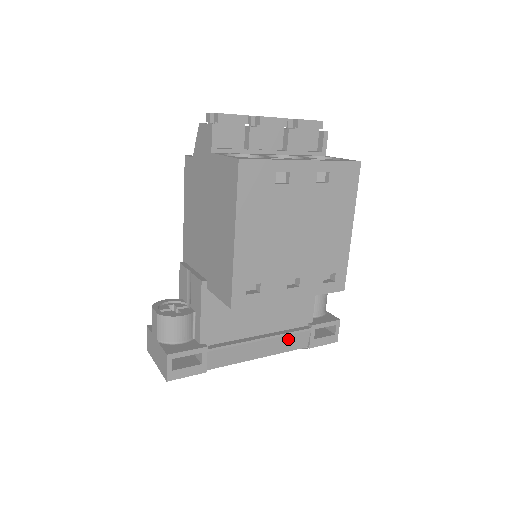
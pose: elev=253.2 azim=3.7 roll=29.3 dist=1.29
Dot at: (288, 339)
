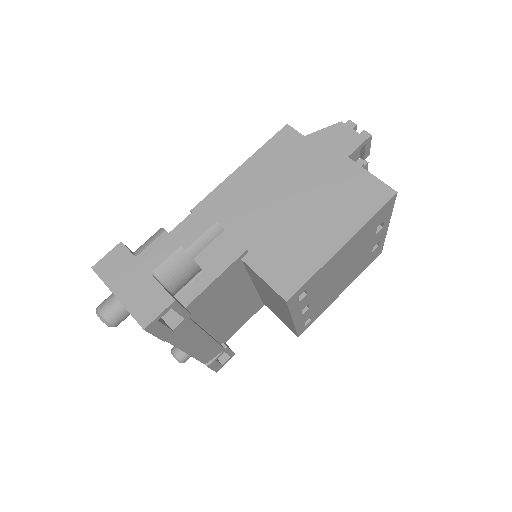
Dot at: (211, 349)
